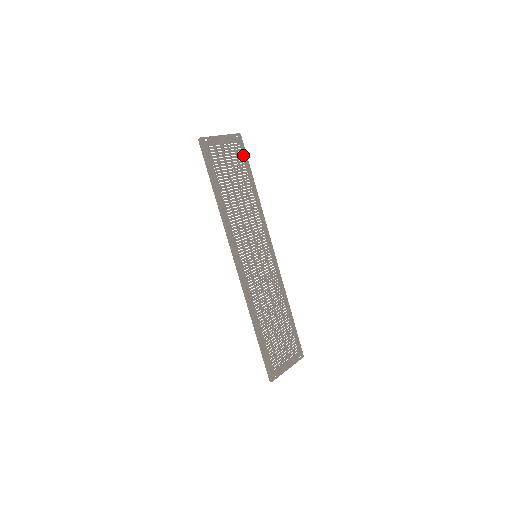
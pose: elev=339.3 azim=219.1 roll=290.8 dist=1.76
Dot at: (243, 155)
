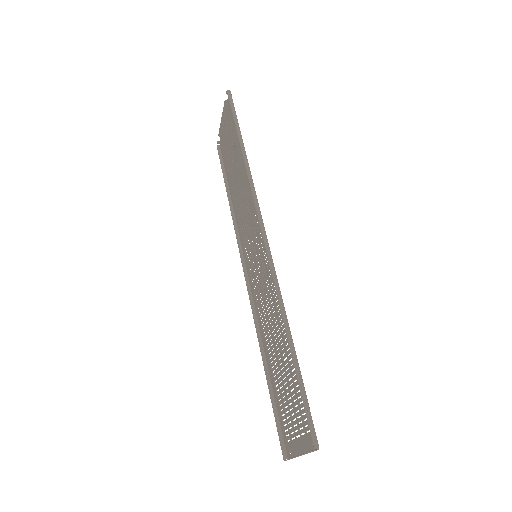
Dot at: (225, 161)
